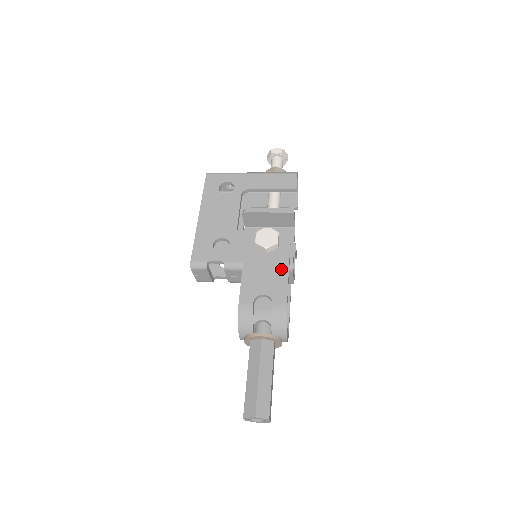
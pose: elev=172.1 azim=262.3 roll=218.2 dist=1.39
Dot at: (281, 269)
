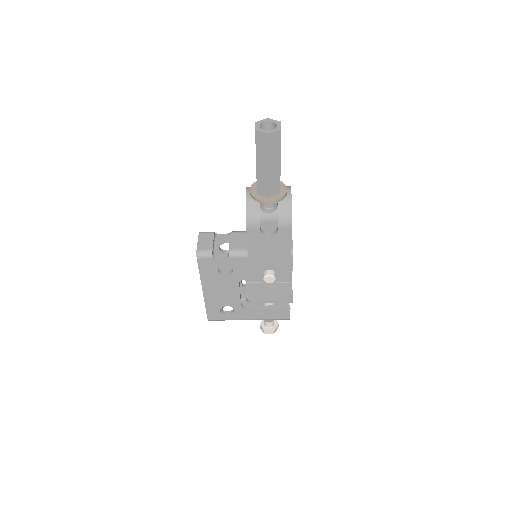
Dot at: occluded
